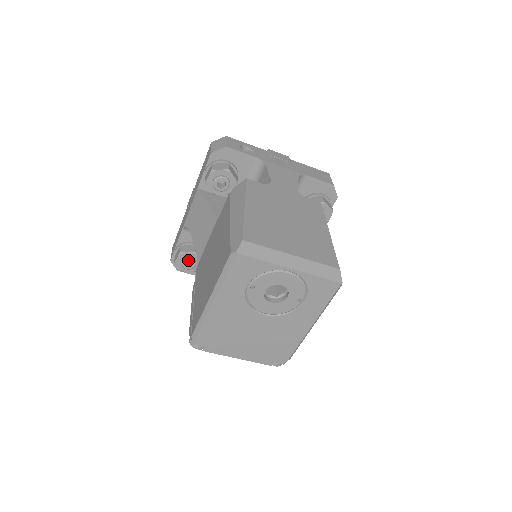
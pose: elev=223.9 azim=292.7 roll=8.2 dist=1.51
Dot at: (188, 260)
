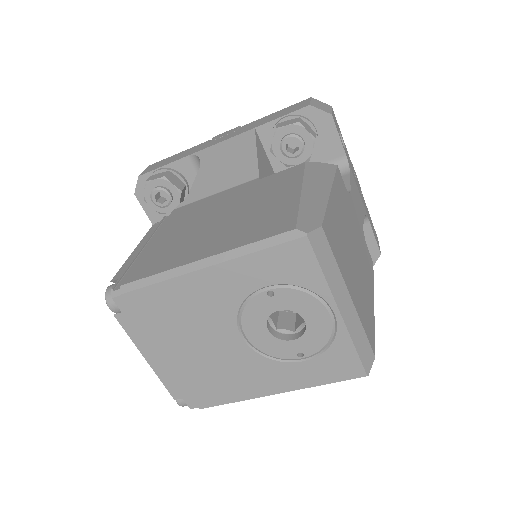
Dot at: (165, 193)
